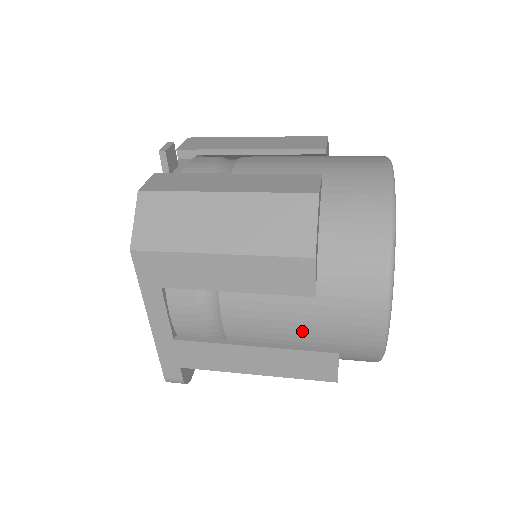
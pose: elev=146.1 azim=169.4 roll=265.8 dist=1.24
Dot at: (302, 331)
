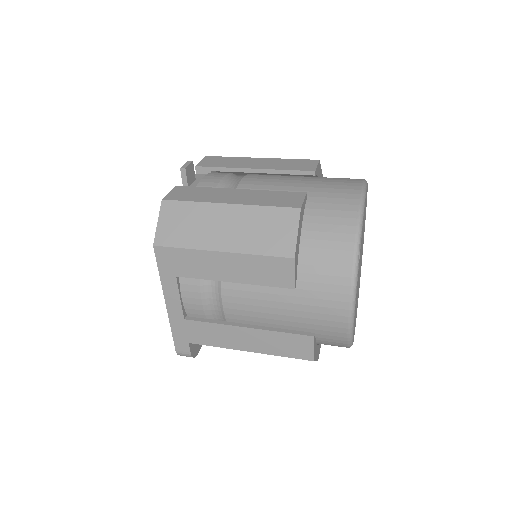
Dot at: (285, 317)
